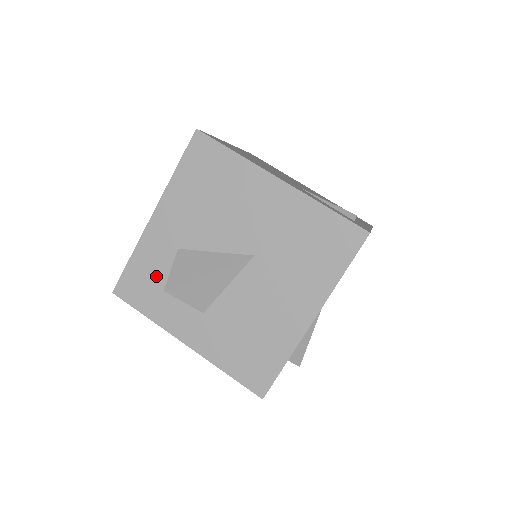
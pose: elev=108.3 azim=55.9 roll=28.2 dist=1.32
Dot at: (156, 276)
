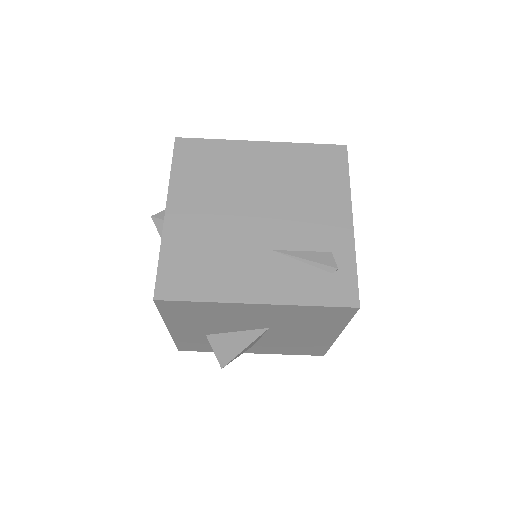
Dot at: (202, 343)
